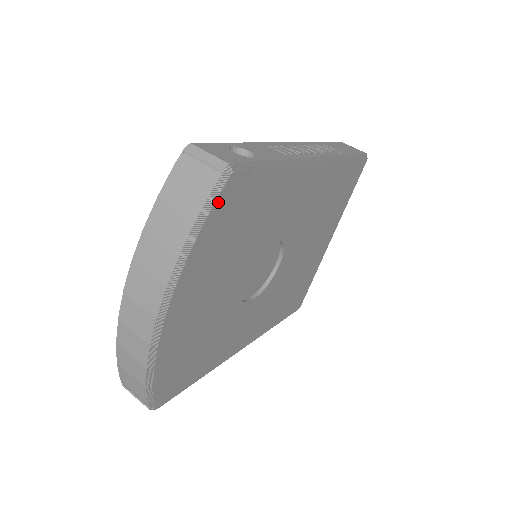
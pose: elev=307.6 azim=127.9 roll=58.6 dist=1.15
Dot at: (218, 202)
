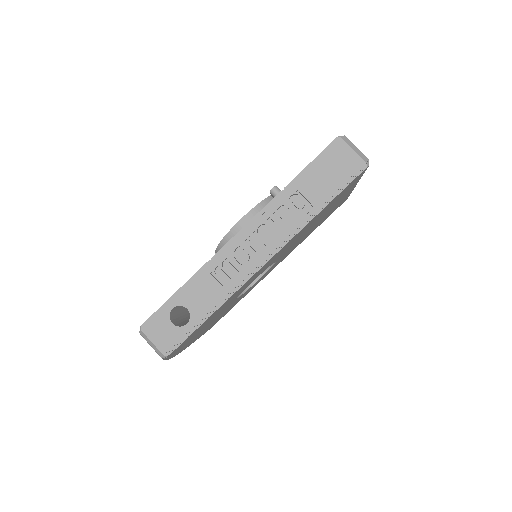
Dot at: (170, 356)
